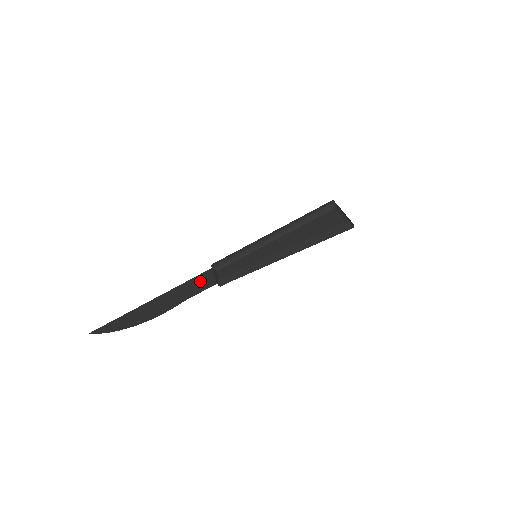
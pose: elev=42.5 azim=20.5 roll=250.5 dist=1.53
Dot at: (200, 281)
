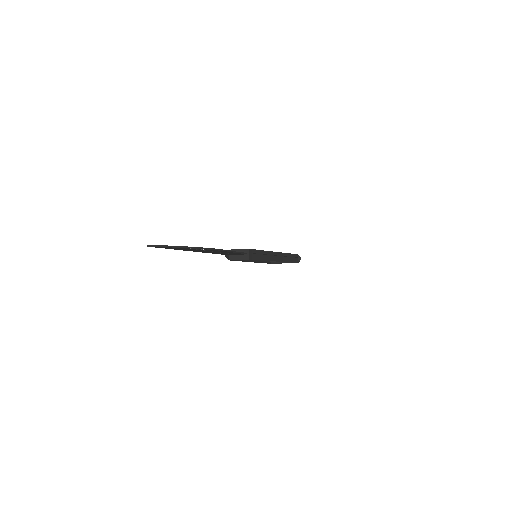
Dot at: occluded
